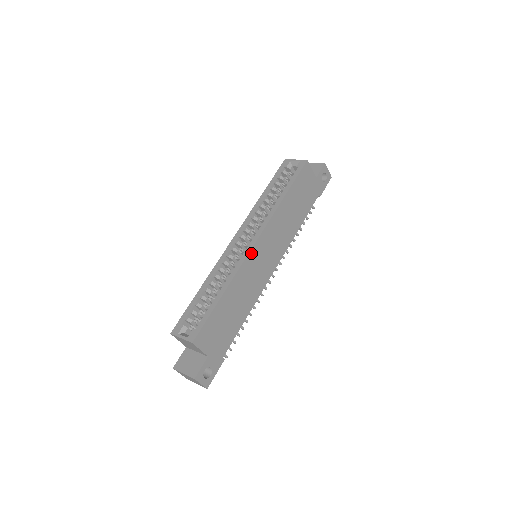
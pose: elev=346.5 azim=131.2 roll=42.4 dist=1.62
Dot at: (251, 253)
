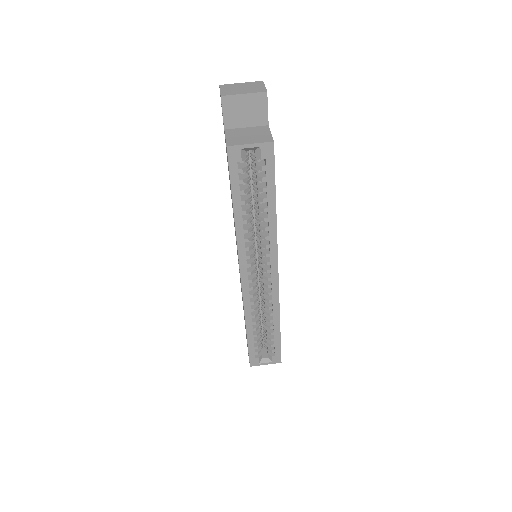
Dot at: (278, 283)
